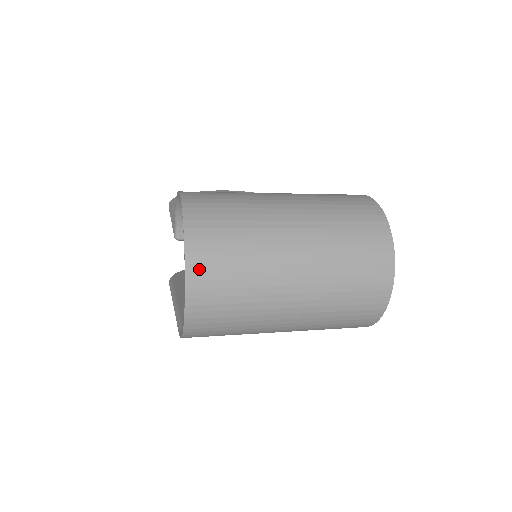
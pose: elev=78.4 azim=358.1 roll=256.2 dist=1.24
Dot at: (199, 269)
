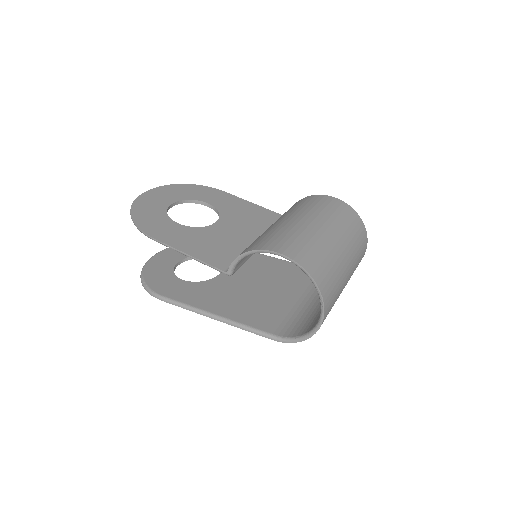
Dot at: (327, 302)
